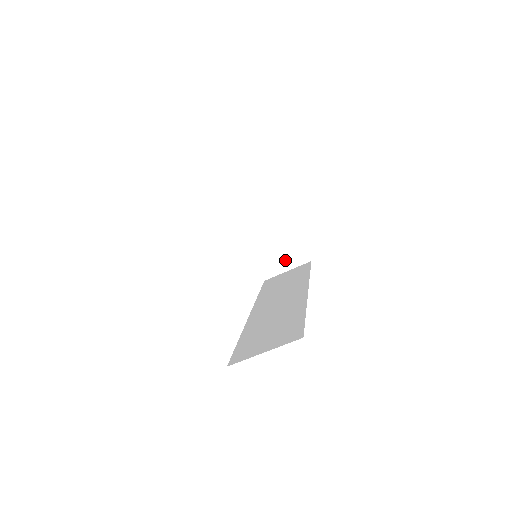
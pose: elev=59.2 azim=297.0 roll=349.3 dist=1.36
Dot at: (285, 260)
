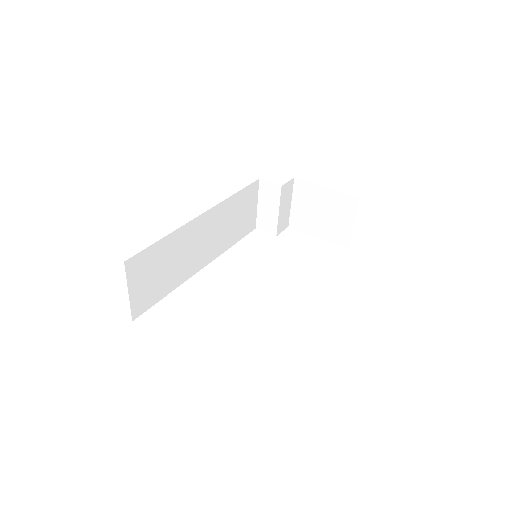
Dot at: (342, 218)
